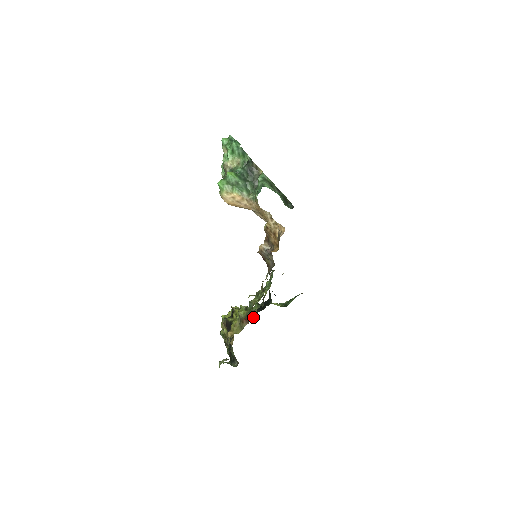
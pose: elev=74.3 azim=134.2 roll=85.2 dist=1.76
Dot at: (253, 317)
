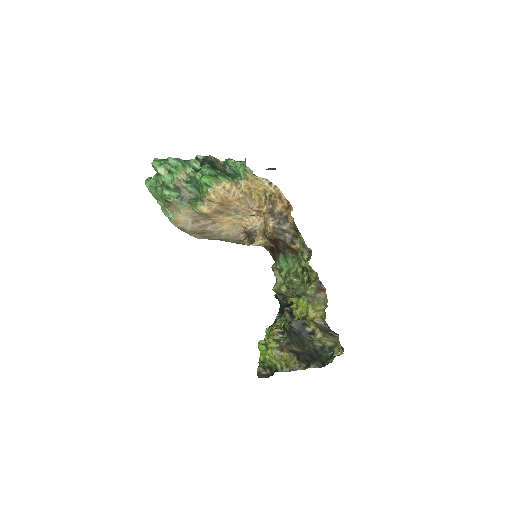
Dot at: occluded
